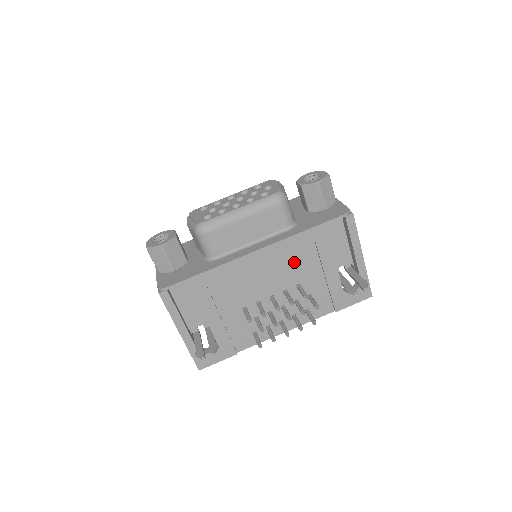
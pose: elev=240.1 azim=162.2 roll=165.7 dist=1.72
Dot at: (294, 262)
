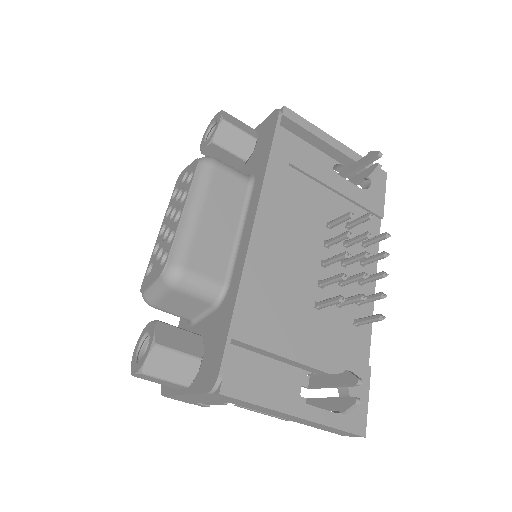
Dot at: (297, 204)
